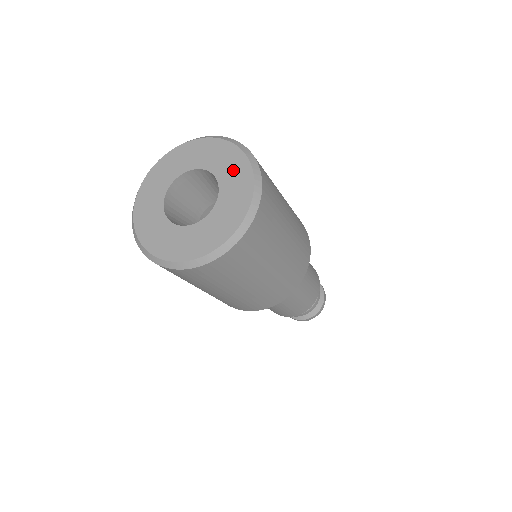
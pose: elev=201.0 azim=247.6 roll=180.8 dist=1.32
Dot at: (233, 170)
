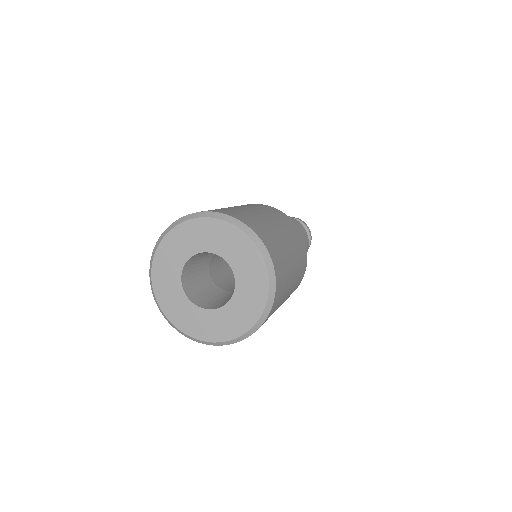
Dot at: (245, 259)
